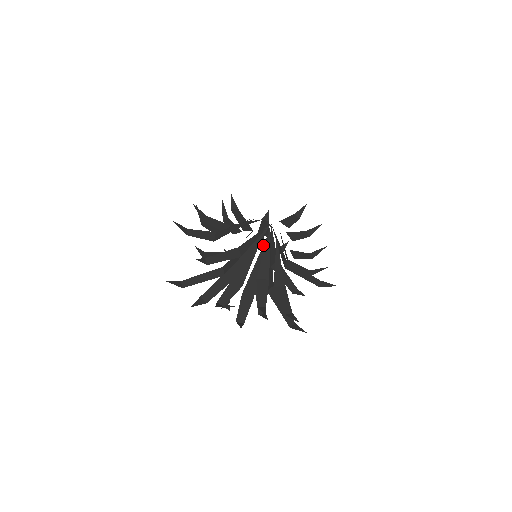
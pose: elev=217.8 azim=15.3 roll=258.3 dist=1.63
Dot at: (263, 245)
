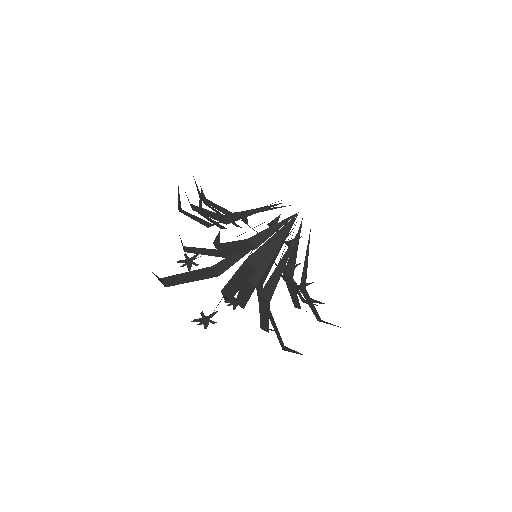
Dot at: (297, 233)
